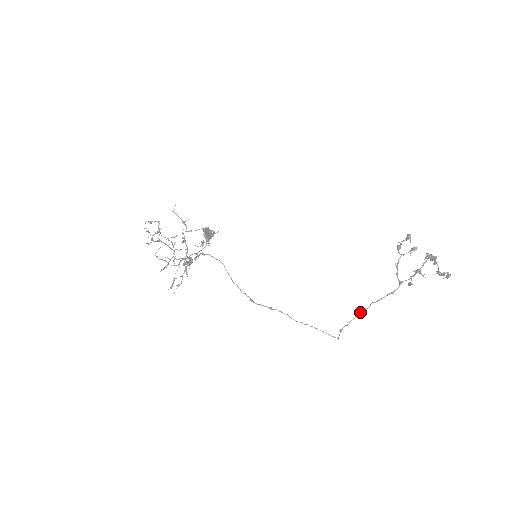
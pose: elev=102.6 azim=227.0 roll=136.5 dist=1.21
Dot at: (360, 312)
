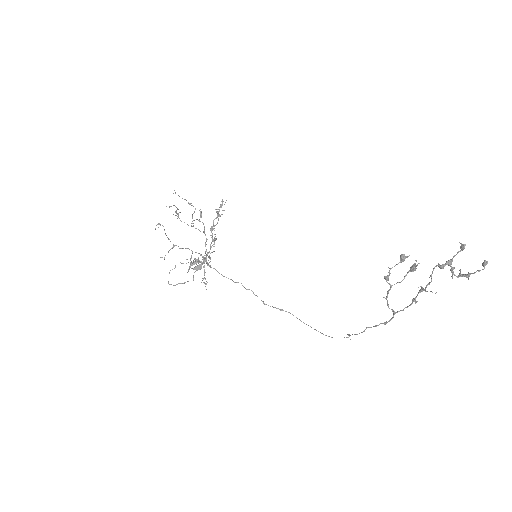
Dot at: (356, 334)
